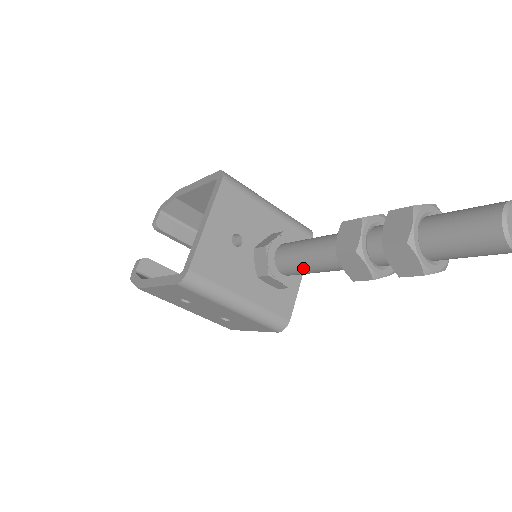
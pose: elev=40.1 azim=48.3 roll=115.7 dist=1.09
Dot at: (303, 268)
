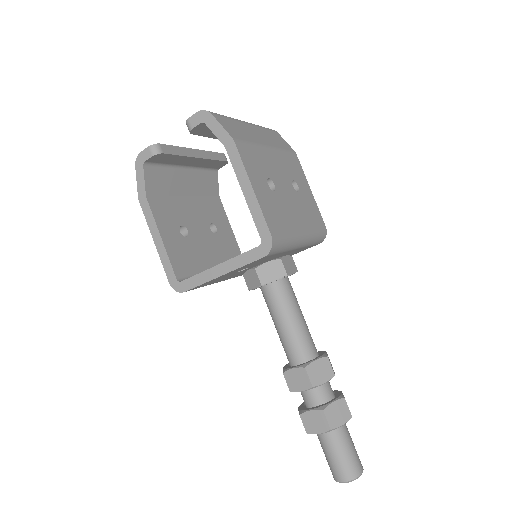
Dot at: (272, 317)
